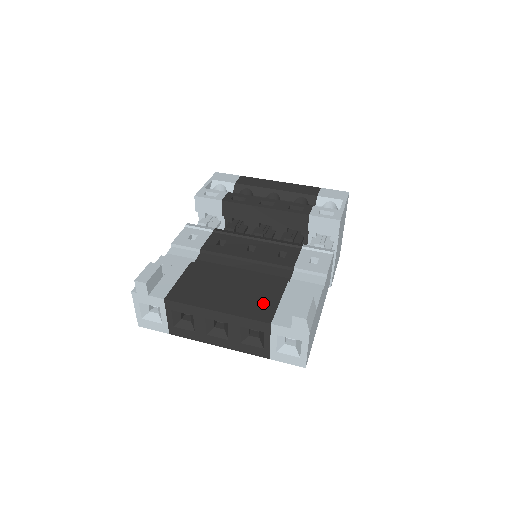
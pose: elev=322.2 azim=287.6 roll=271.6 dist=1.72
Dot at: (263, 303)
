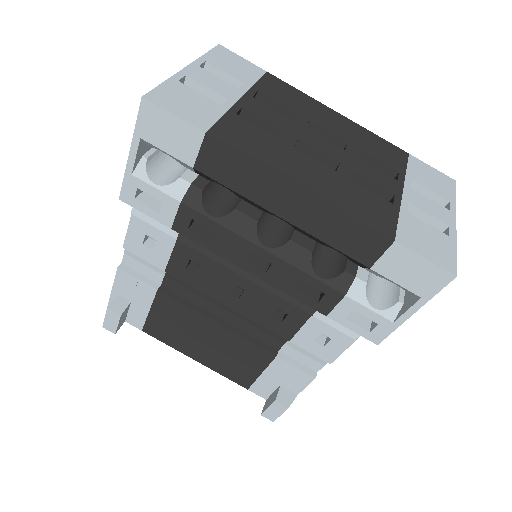
Dot at: (242, 370)
